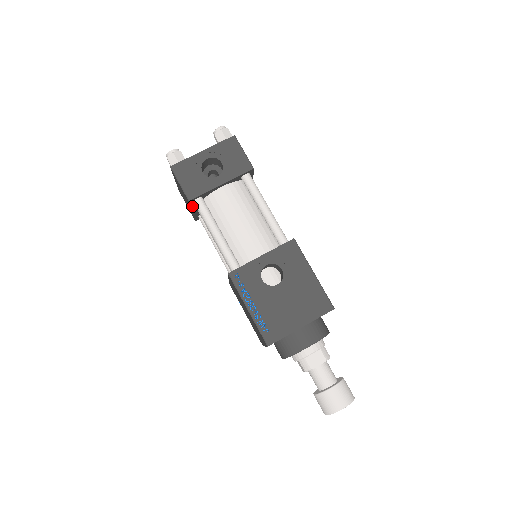
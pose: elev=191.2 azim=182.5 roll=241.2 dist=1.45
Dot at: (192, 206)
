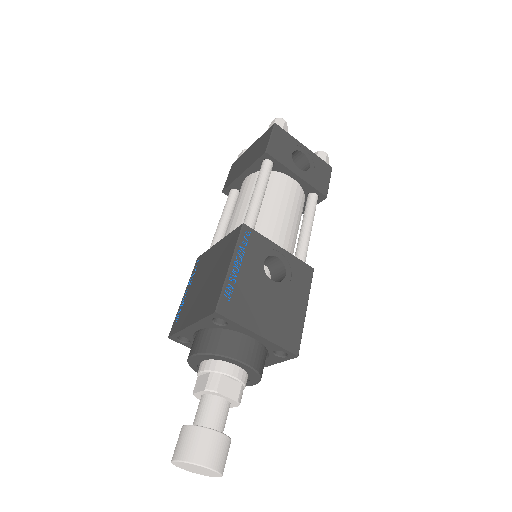
Dot at: (254, 165)
